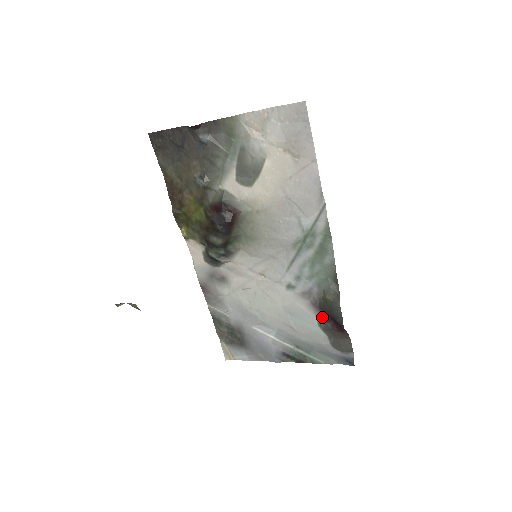
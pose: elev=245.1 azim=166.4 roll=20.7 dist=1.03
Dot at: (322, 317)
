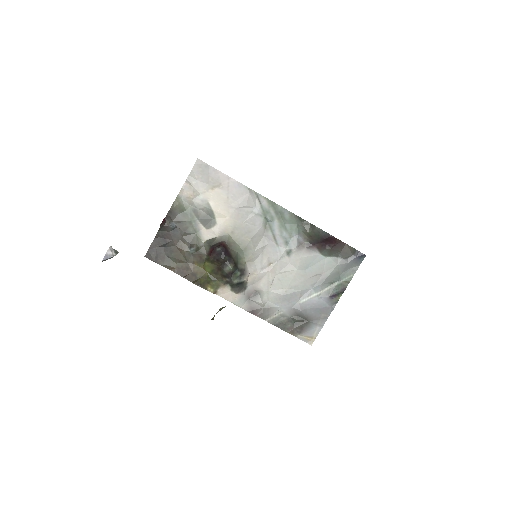
Dot at: (320, 248)
